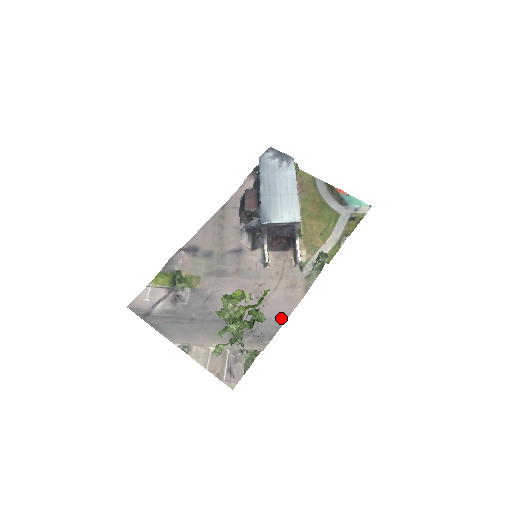
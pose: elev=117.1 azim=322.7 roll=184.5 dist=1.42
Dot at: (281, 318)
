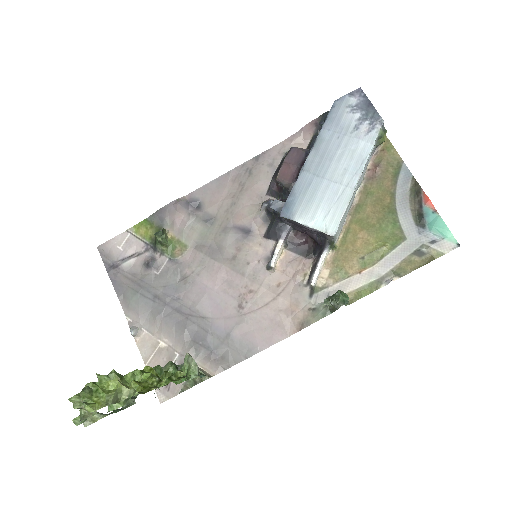
Dot at: (254, 347)
